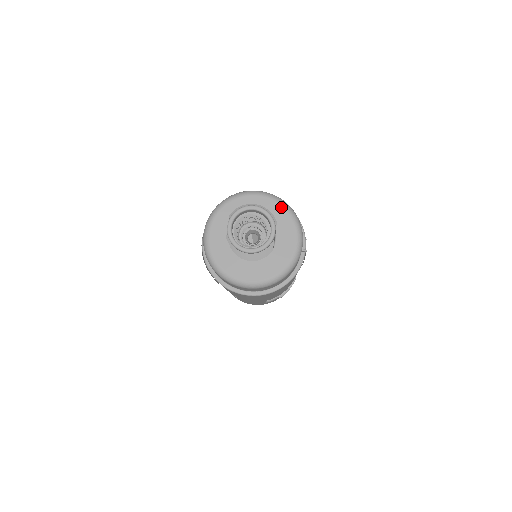
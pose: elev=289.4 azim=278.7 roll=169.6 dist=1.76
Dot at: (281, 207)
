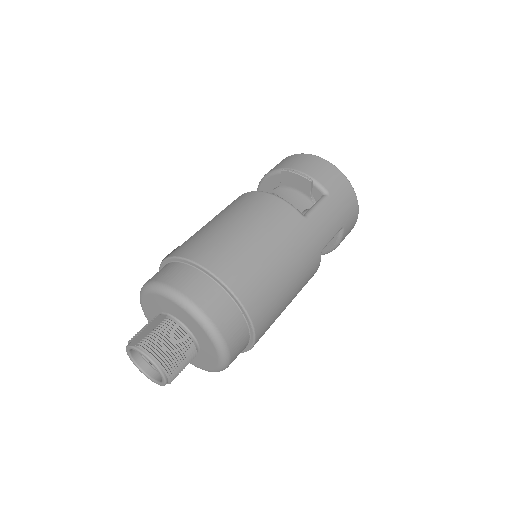
Dot at: (217, 359)
